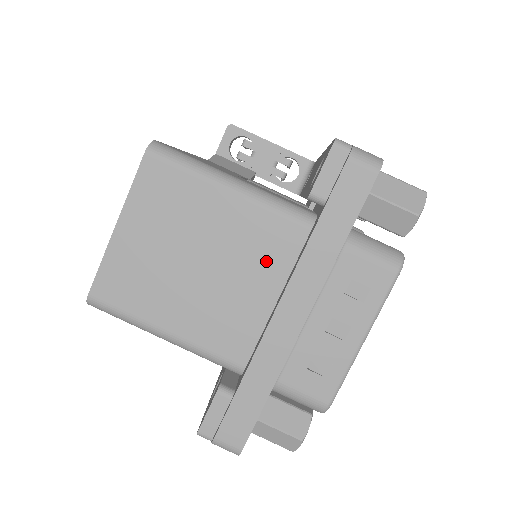
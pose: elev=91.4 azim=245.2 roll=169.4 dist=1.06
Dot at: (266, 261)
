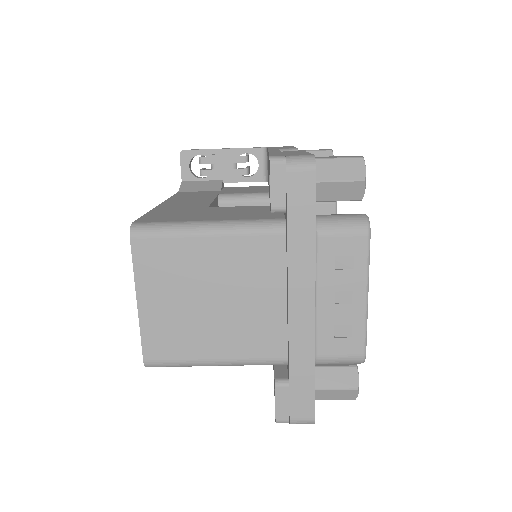
Dot at: (263, 274)
